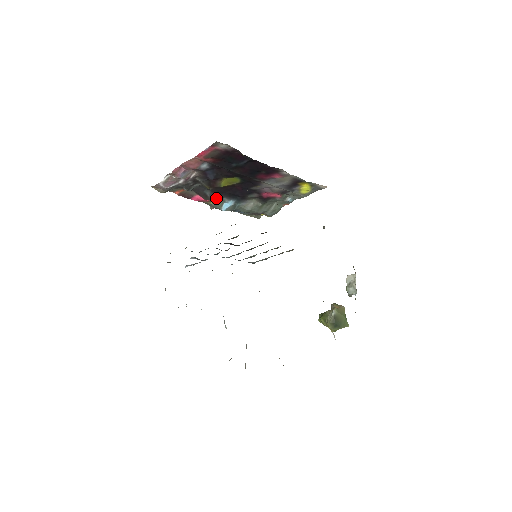
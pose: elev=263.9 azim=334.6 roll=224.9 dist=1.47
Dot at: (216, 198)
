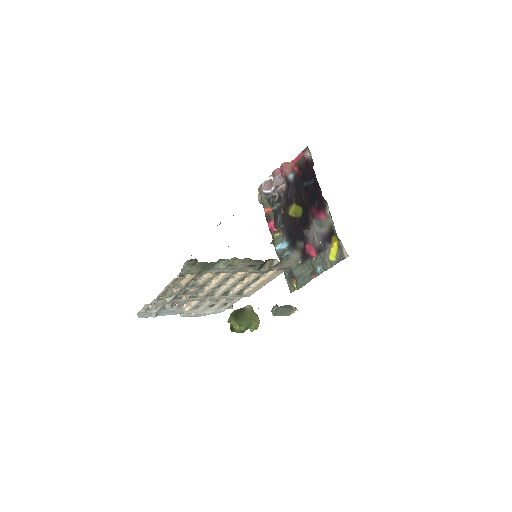
Dot at: (280, 232)
